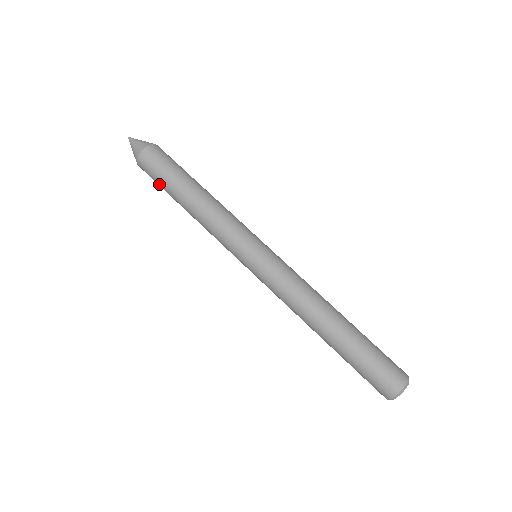
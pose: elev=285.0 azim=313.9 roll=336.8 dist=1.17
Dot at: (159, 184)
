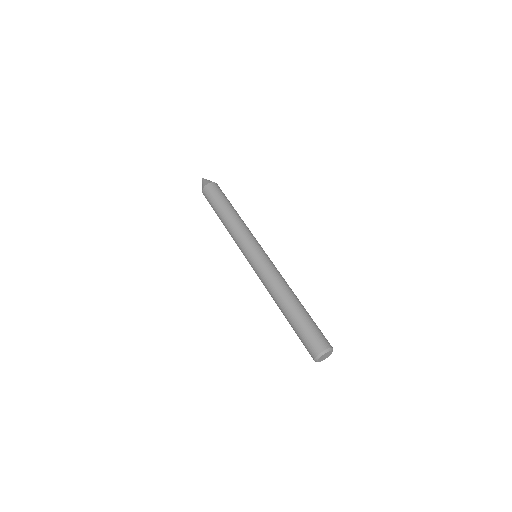
Dot at: (213, 200)
